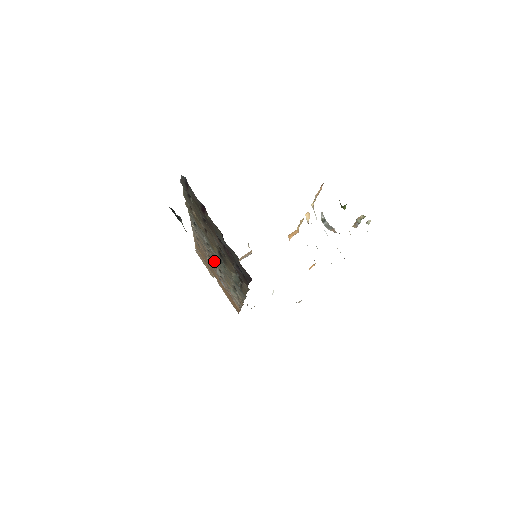
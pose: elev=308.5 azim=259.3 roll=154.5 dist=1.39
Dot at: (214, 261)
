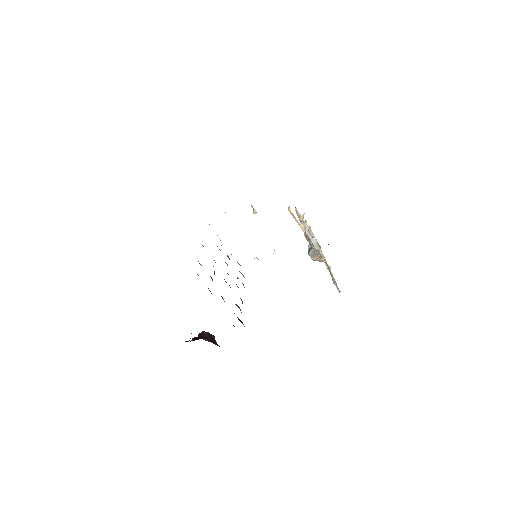
Dot at: occluded
